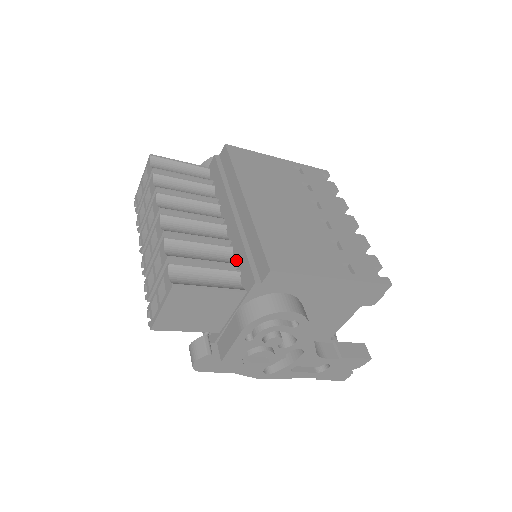
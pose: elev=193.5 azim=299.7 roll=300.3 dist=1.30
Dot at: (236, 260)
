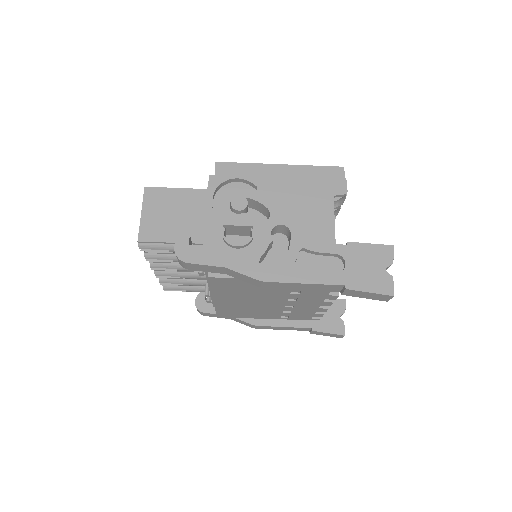
Dot at: occluded
